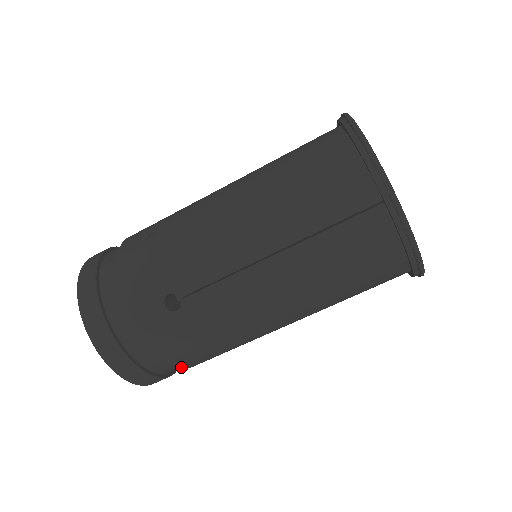
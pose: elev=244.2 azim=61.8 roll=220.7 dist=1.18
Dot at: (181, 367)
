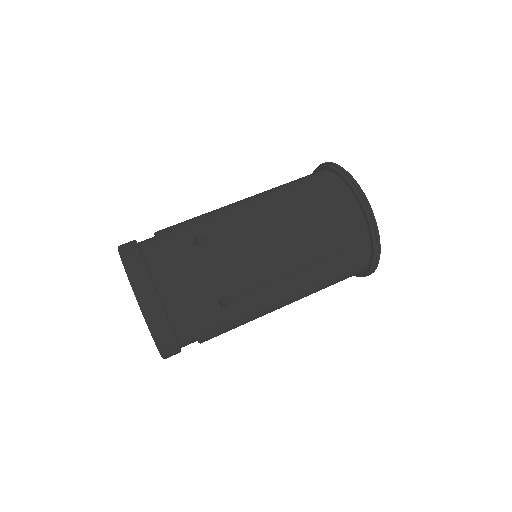
Dot at: (193, 313)
